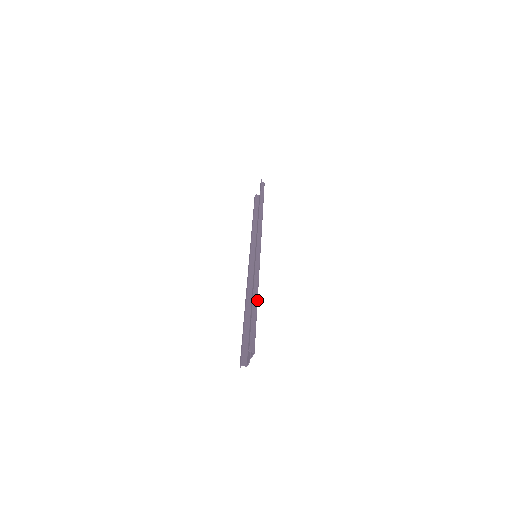
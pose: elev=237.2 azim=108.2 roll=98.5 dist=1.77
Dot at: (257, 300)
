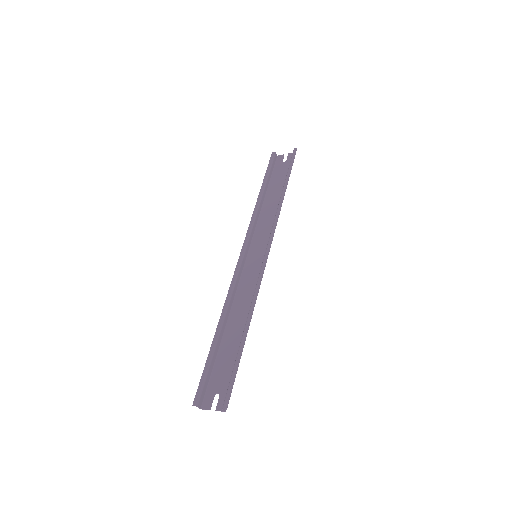
Dot at: occluded
